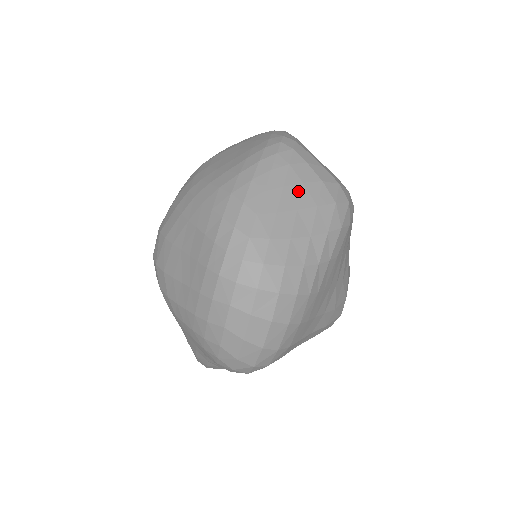
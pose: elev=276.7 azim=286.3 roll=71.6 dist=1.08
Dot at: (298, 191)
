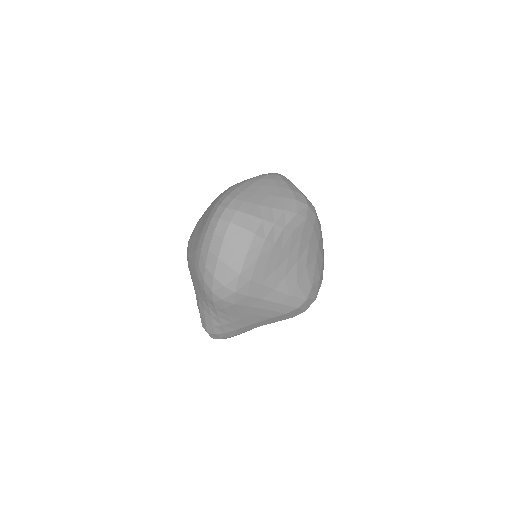
Dot at: (272, 189)
